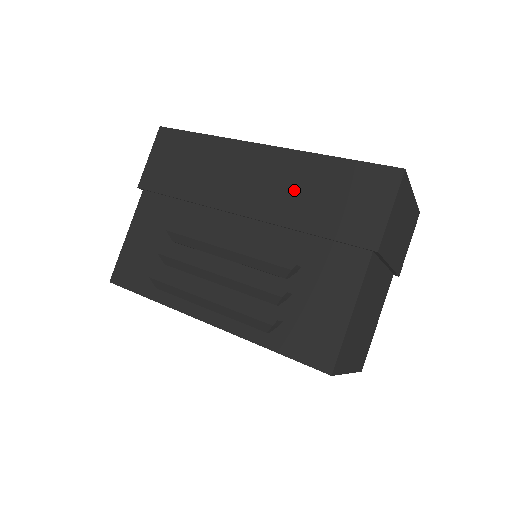
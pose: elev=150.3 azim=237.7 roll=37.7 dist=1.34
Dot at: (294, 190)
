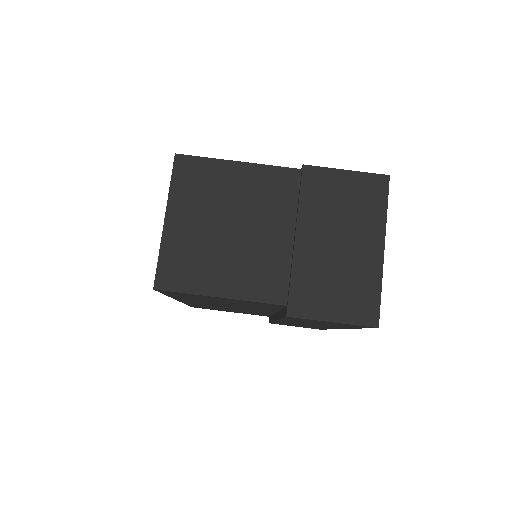
Dot at: occluded
